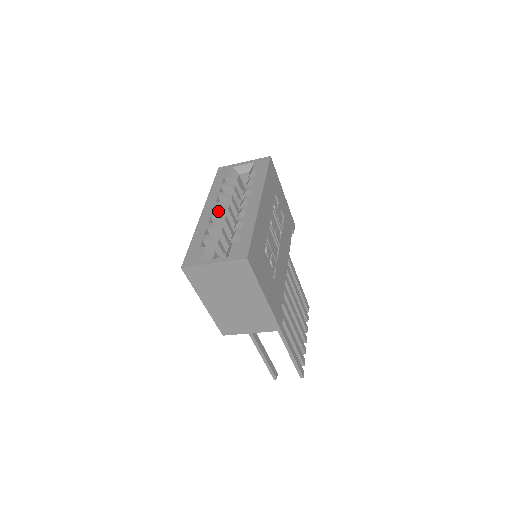
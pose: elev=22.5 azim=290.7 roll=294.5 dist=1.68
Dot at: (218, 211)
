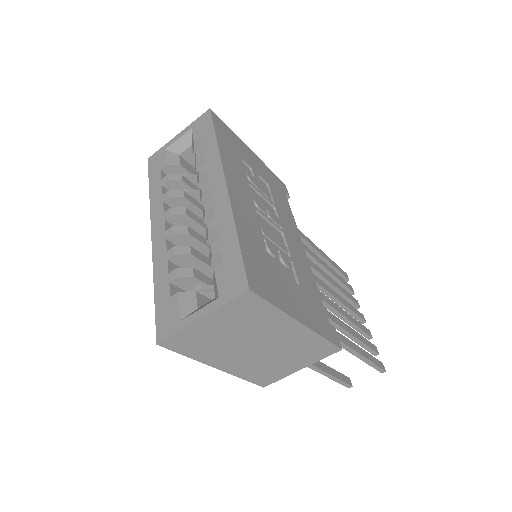
Dot at: (173, 224)
